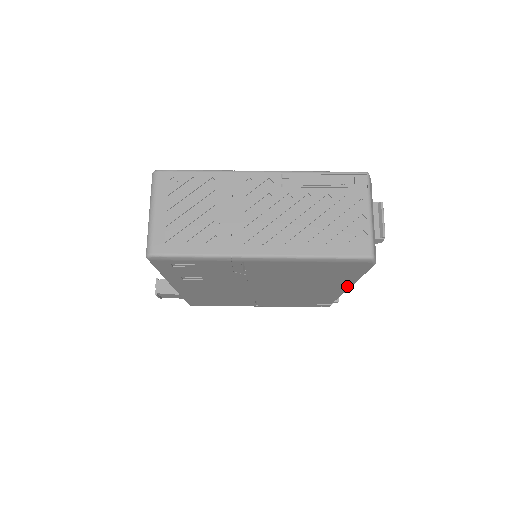
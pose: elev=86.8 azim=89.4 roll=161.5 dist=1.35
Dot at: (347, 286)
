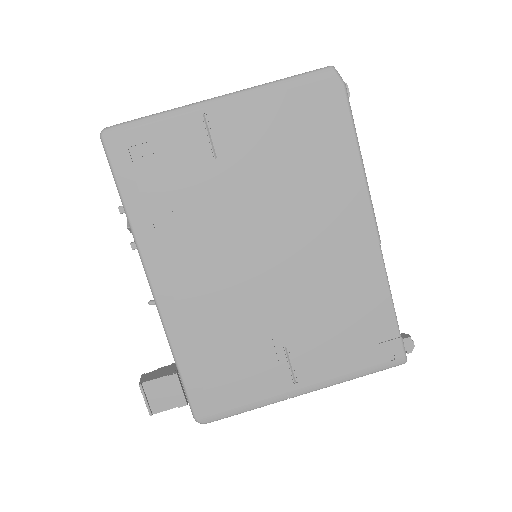
Dot at: (364, 200)
